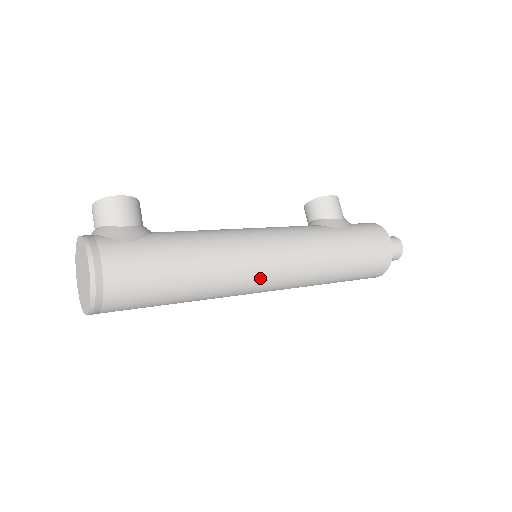
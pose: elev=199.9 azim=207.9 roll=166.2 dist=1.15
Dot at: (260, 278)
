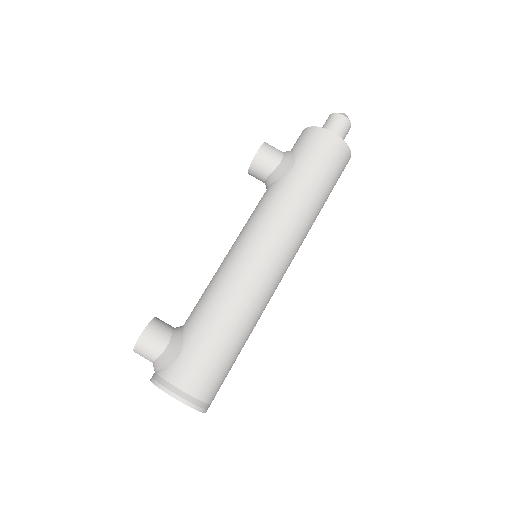
Dot at: (274, 276)
